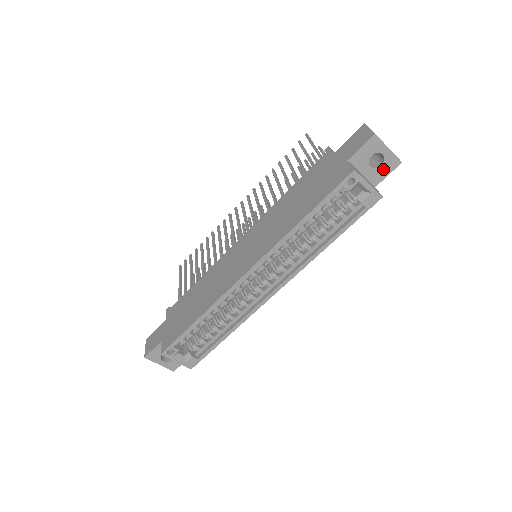
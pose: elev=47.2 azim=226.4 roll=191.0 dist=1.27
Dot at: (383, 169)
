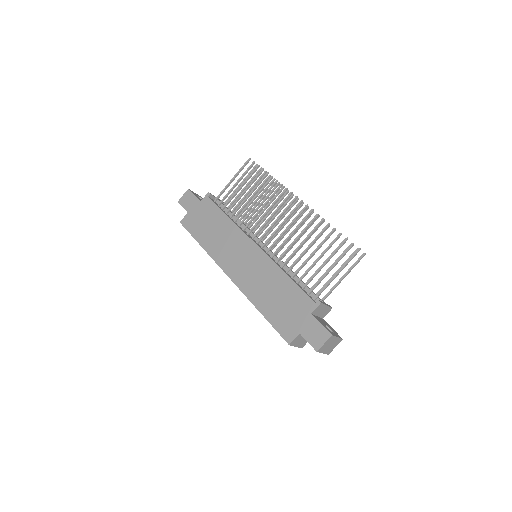
Dot at: occluded
